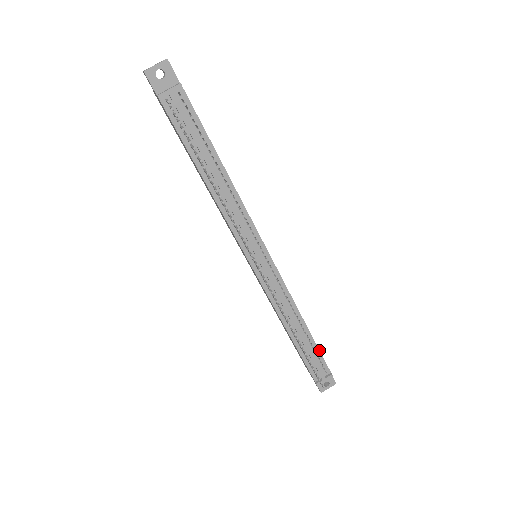
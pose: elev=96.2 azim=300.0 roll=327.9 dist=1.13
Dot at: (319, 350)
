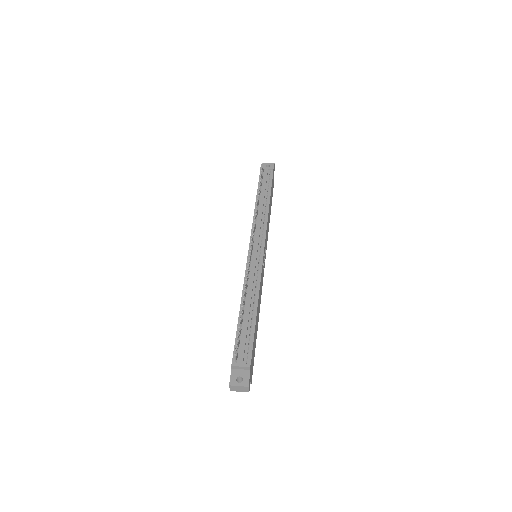
Dot at: (254, 337)
